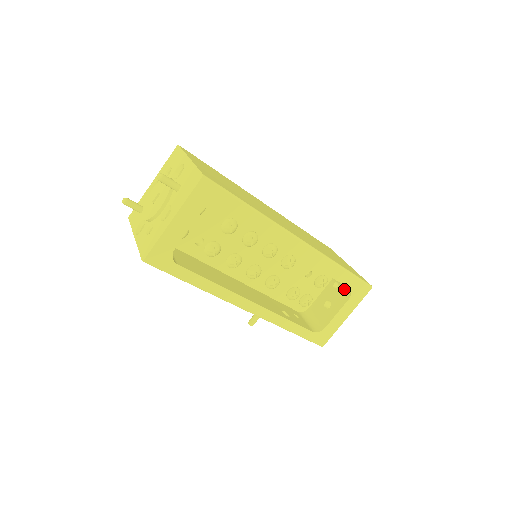
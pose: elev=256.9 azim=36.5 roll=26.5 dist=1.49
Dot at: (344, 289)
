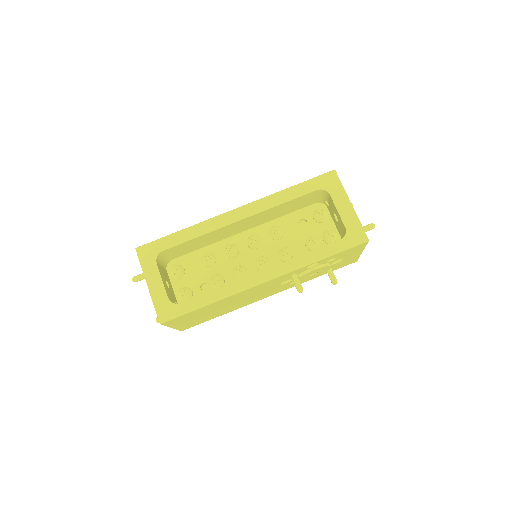
Dot at: (325, 196)
